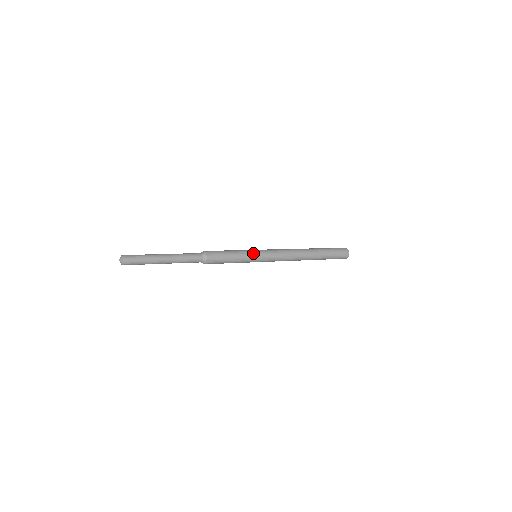
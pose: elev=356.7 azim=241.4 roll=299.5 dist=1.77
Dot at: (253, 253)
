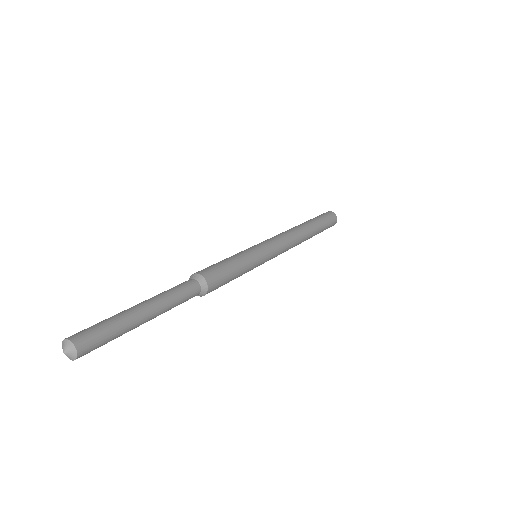
Dot at: (259, 260)
